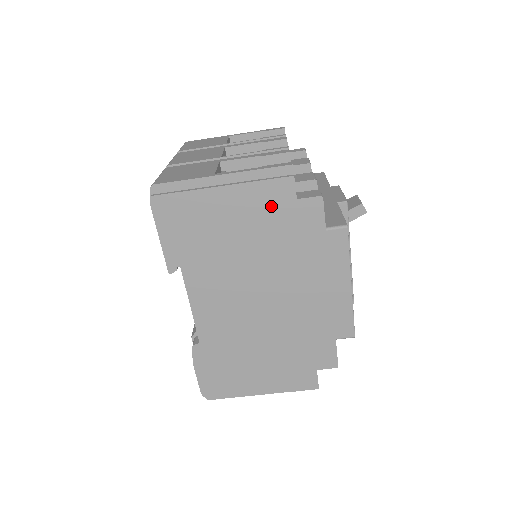
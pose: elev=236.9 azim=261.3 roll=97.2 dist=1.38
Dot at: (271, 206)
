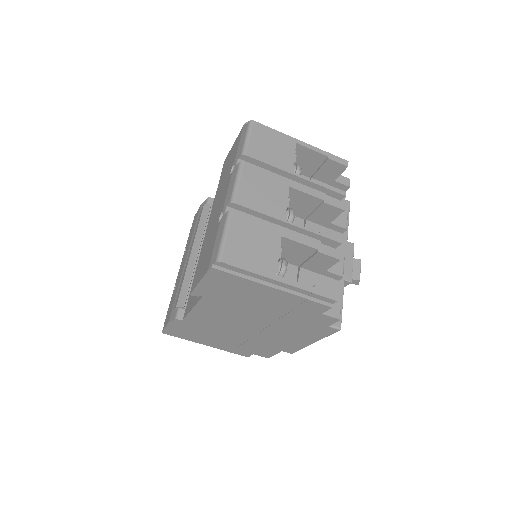
Dot at: (301, 308)
